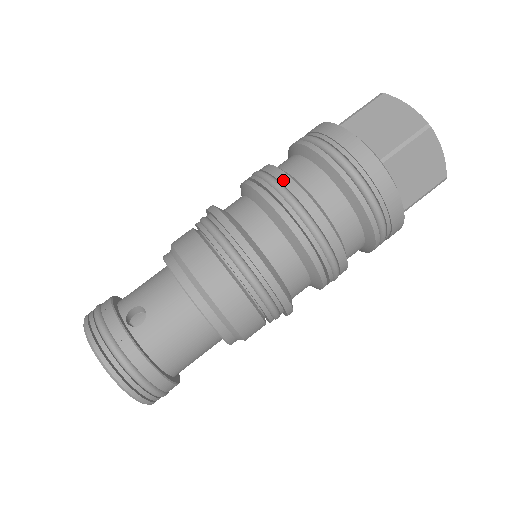
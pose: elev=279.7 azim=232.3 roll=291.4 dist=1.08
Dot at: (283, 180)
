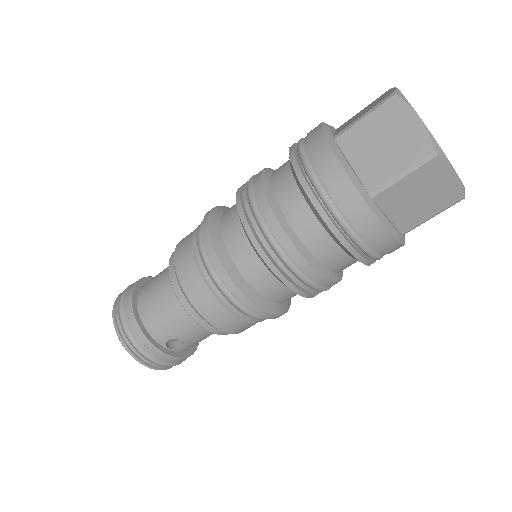
Dot at: (308, 273)
